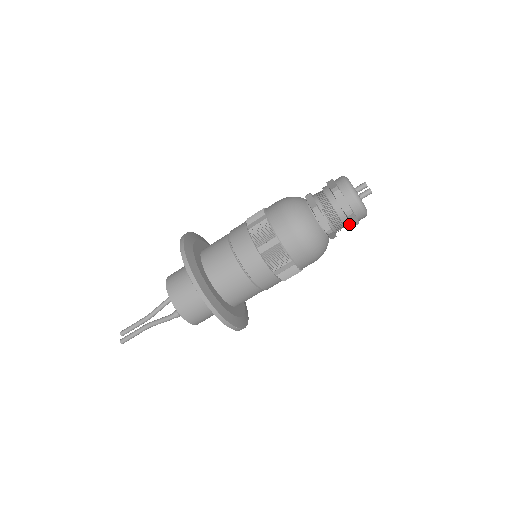
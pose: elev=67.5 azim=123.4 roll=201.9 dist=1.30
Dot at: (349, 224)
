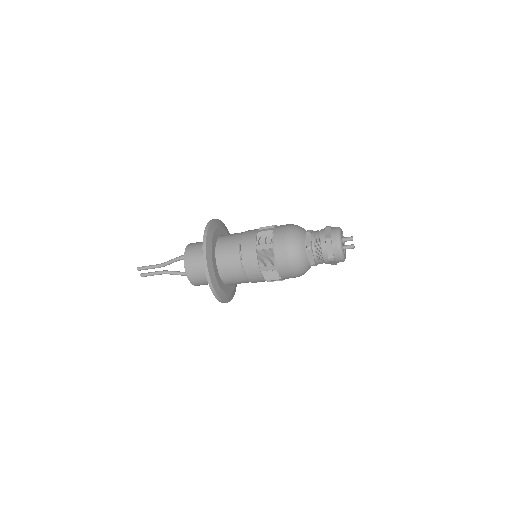
Dot at: occluded
